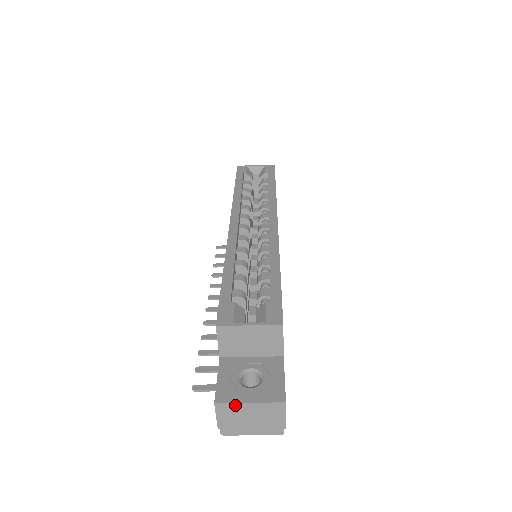
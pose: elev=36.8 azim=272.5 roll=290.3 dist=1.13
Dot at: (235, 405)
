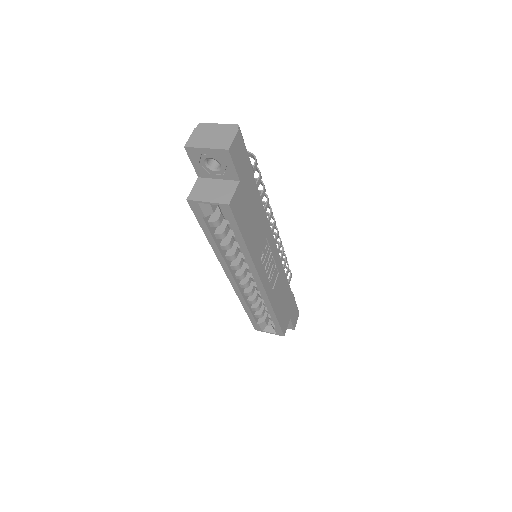
Dot at: occluded
